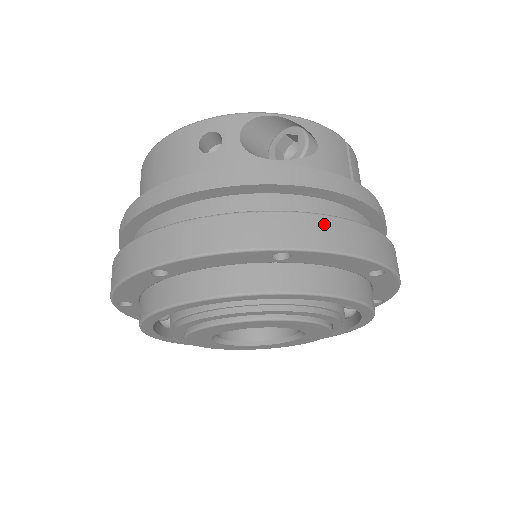
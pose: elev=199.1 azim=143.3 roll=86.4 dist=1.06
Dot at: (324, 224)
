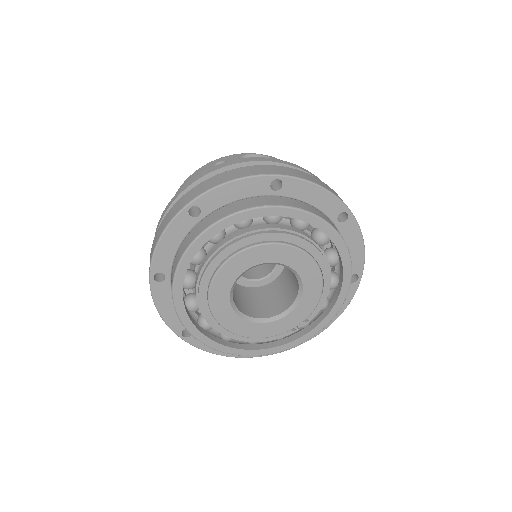
Dot at: (300, 172)
